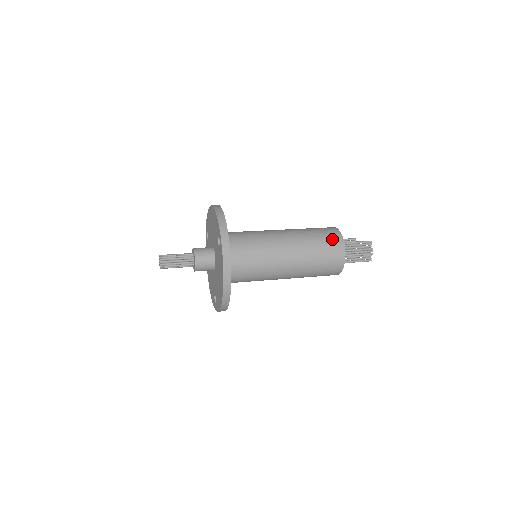
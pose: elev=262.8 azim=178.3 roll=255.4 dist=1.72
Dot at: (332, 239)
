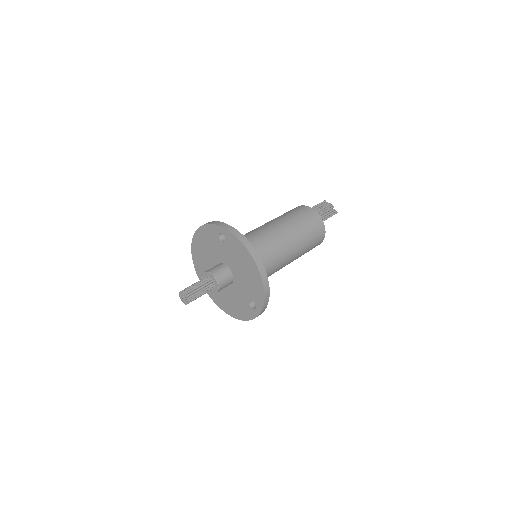
Dot at: (299, 209)
